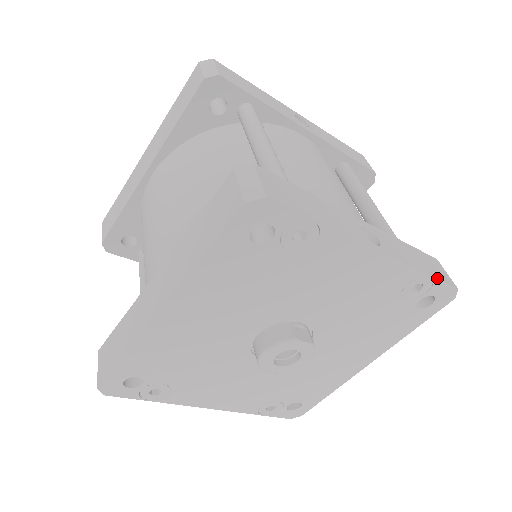
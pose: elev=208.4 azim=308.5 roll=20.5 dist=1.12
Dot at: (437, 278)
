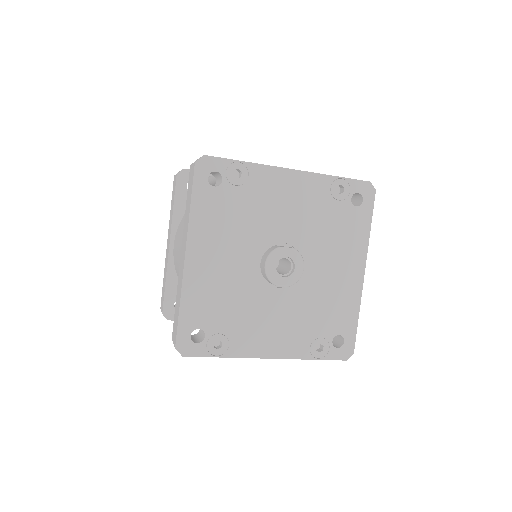
Dot at: (348, 178)
